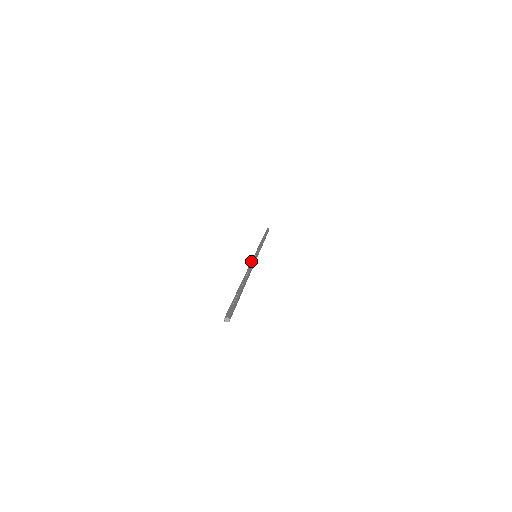
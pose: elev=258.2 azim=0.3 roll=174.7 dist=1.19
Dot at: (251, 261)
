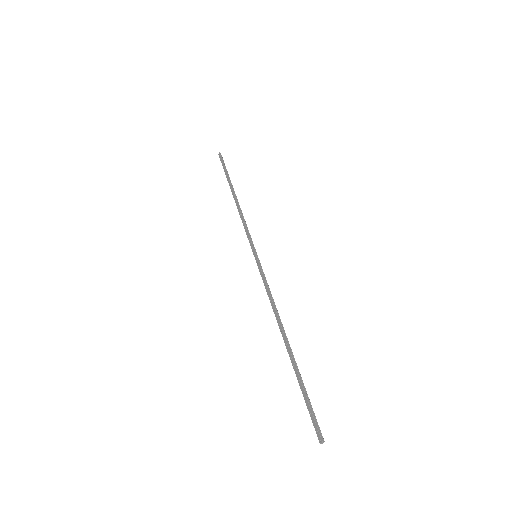
Dot at: occluded
